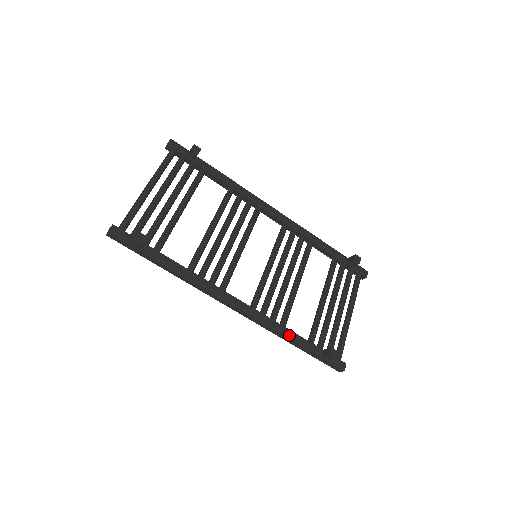
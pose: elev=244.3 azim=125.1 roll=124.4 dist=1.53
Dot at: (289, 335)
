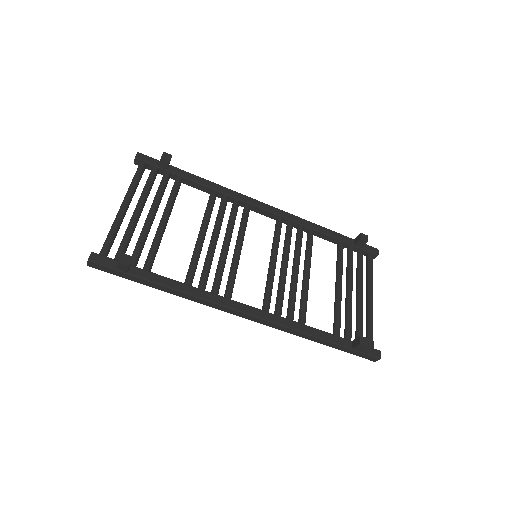
Dot at: (311, 333)
